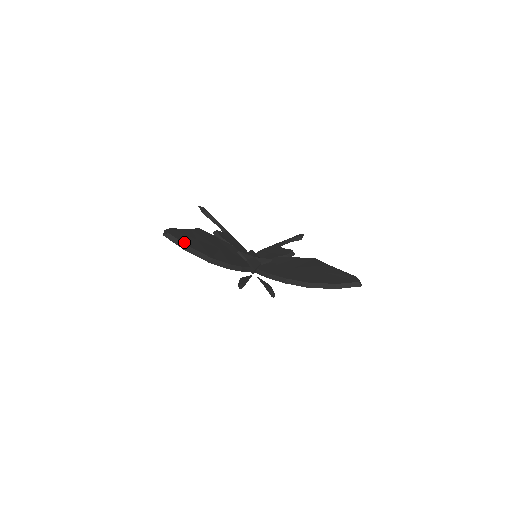
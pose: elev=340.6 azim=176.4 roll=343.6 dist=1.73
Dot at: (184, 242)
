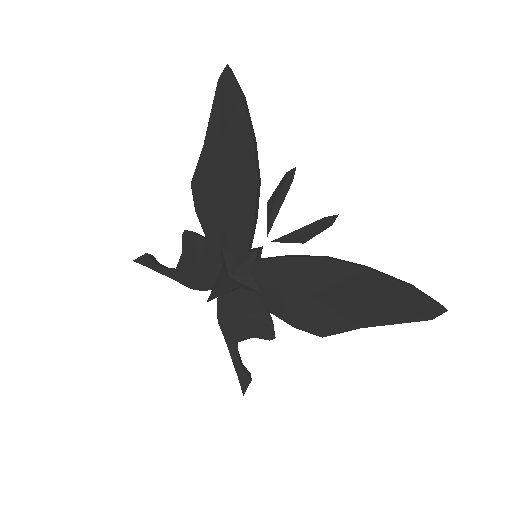
Dot at: occluded
